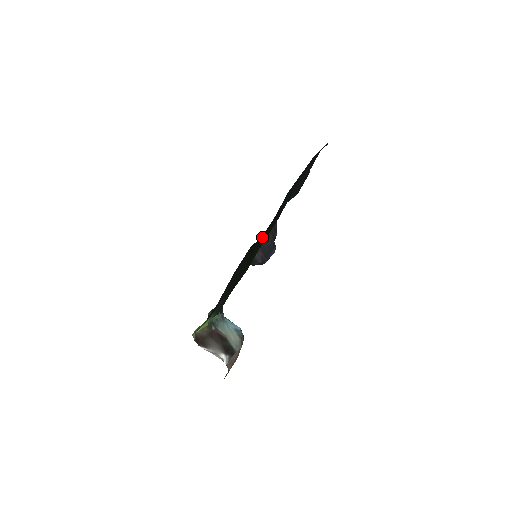
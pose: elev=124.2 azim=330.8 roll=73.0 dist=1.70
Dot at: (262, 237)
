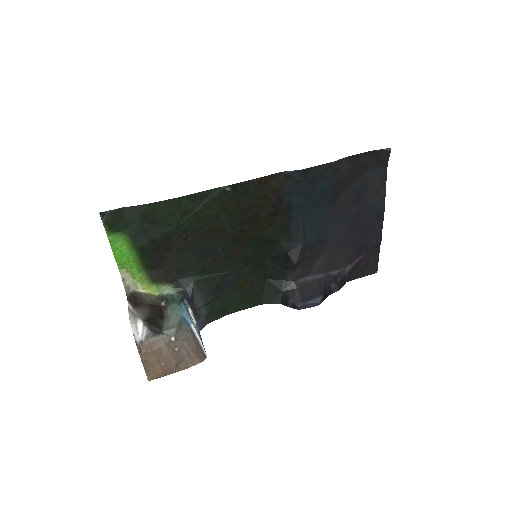
Dot at: (253, 217)
